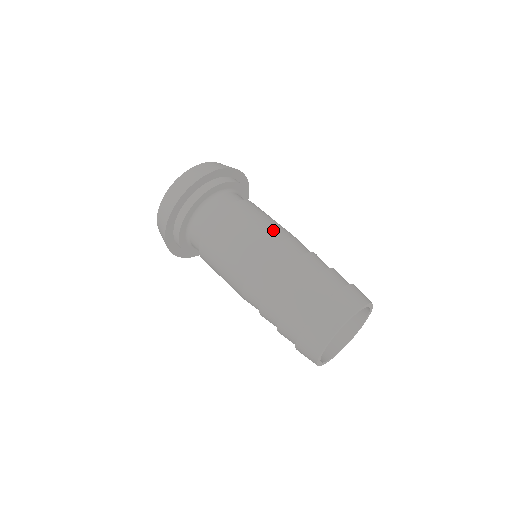
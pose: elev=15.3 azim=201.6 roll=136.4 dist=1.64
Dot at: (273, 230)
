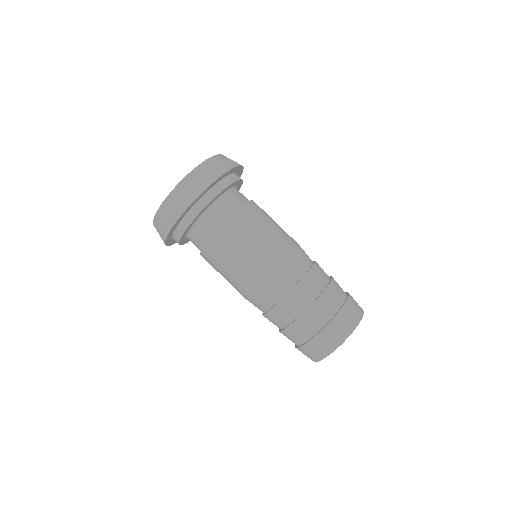
Dot at: occluded
